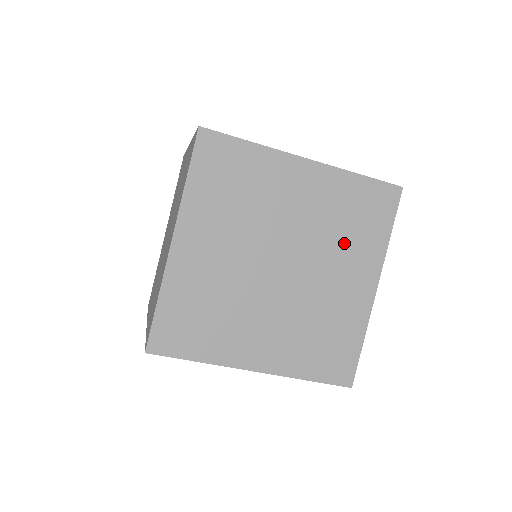
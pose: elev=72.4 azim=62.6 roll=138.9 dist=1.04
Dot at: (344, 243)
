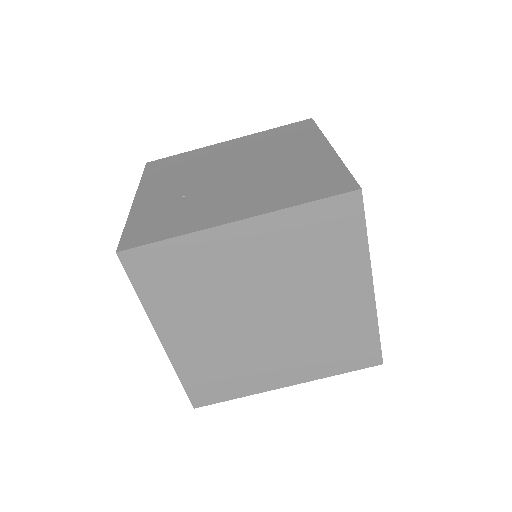
Dot at: (318, 270)
